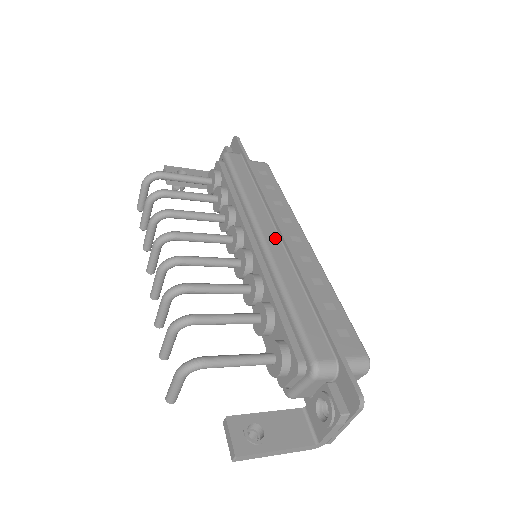
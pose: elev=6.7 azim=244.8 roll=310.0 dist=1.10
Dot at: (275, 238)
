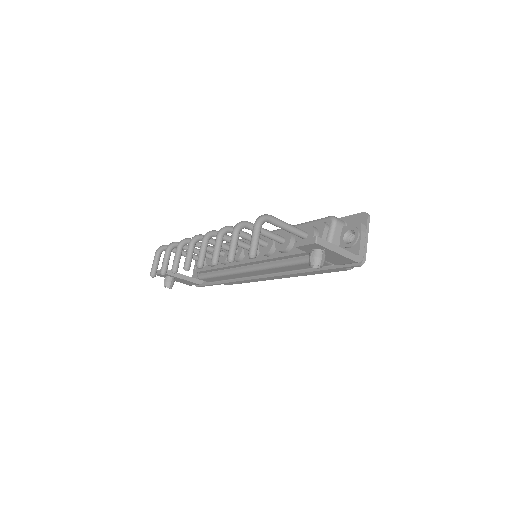
Dot at: occluded
